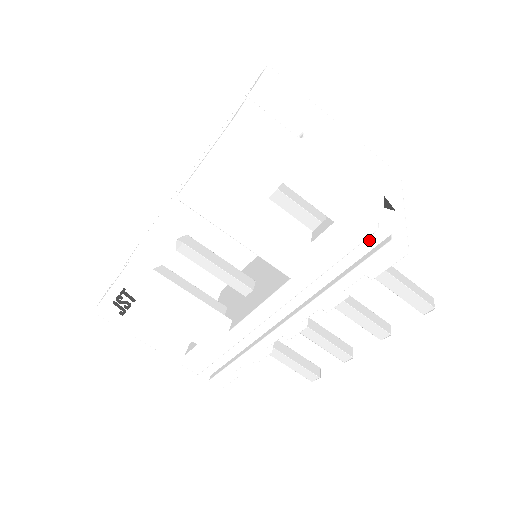
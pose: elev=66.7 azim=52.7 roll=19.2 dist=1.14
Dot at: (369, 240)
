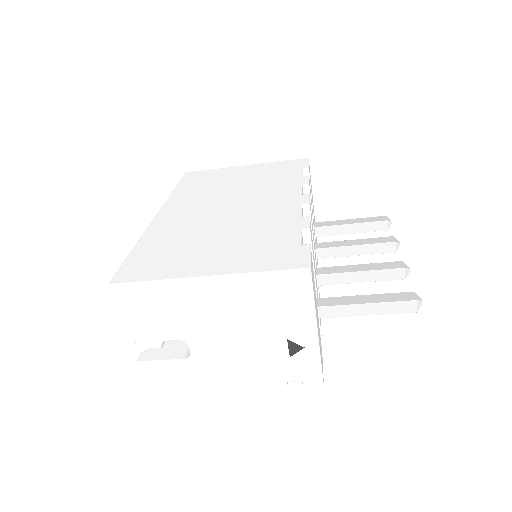
Dot at: occluded
